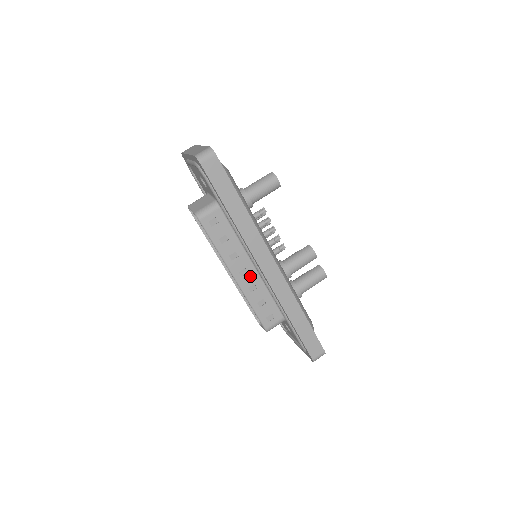
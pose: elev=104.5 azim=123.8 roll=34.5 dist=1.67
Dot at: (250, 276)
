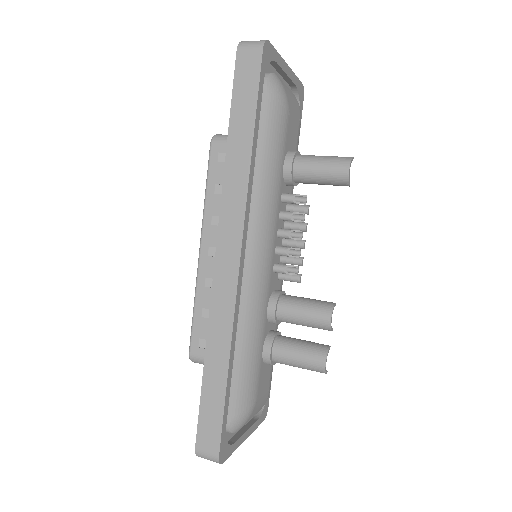
Dot at: occluded
